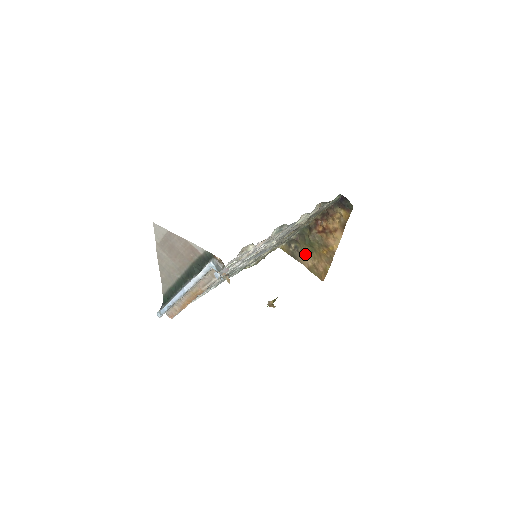
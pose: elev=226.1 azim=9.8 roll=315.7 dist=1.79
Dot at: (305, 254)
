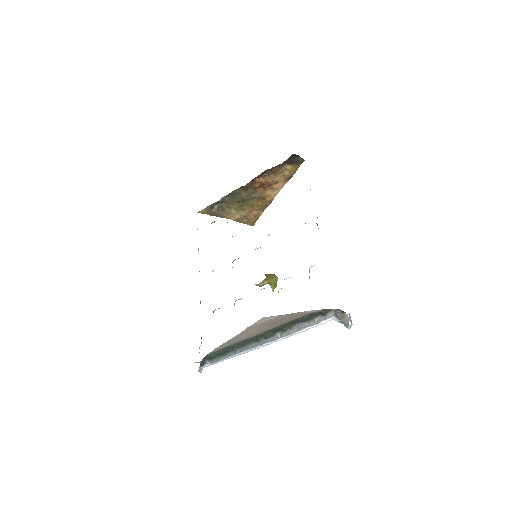
Dot at: (232, 210)
